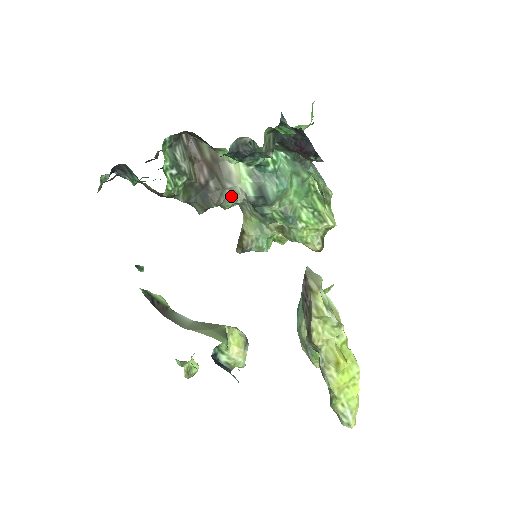
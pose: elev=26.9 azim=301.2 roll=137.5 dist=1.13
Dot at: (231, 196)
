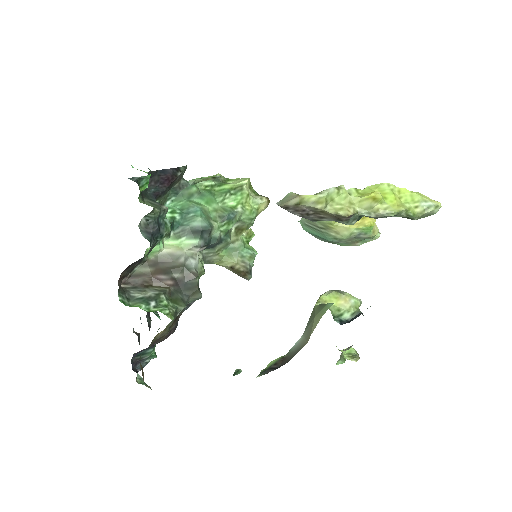
Dot at: (193, 261)
